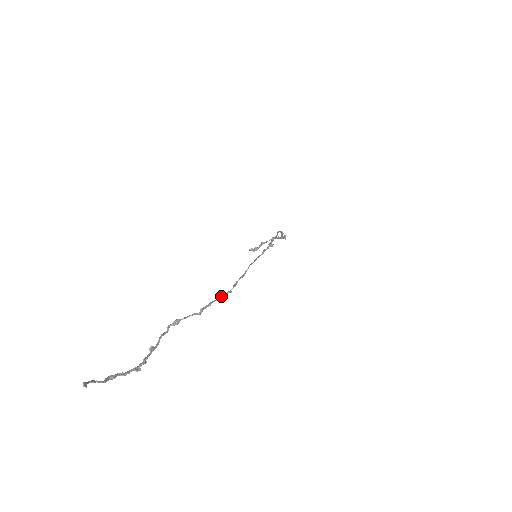
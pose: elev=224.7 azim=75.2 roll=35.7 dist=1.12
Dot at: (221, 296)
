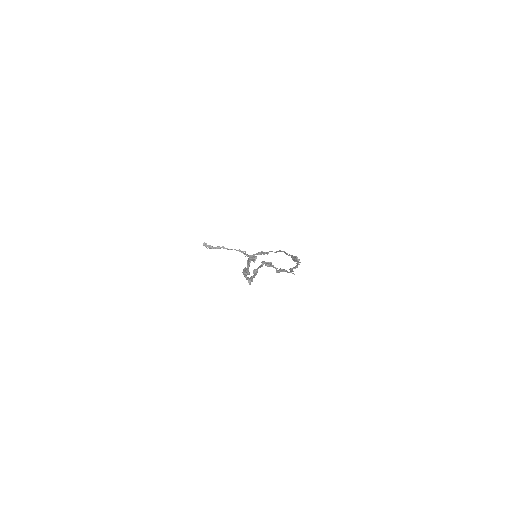
Dot at: (287, 271)
